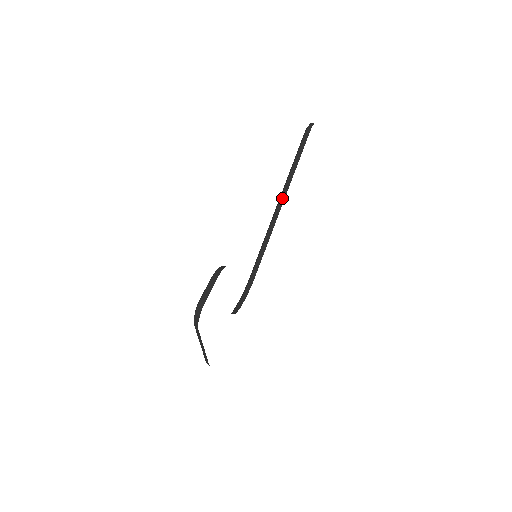
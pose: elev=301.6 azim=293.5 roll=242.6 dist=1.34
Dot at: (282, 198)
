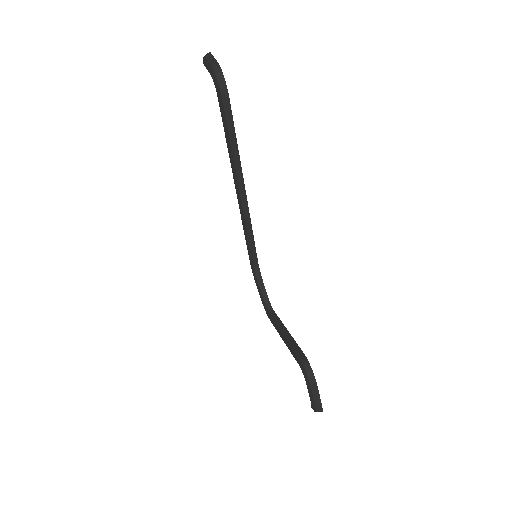
Dot at: (241, 186)
